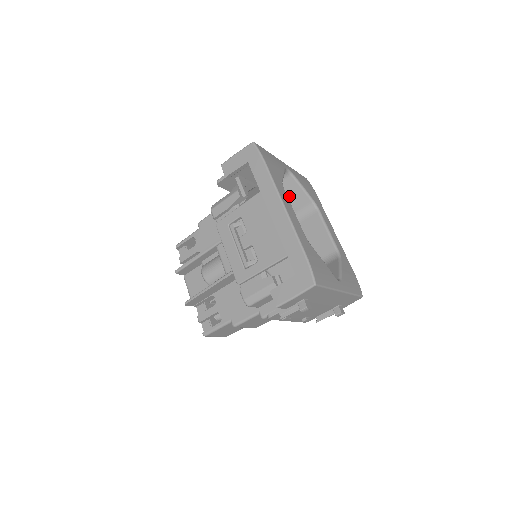
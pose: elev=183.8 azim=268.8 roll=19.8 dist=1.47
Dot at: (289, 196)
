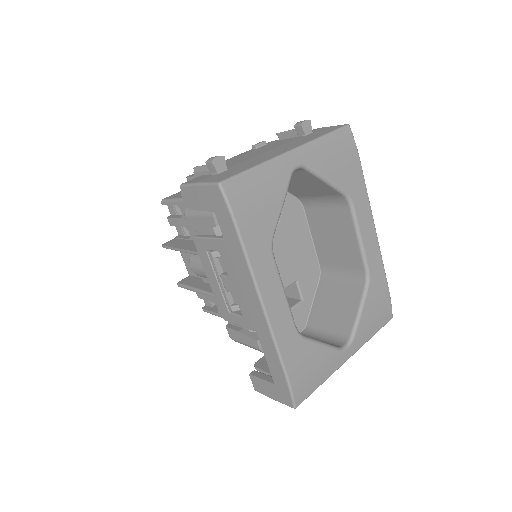
Dot at: (306, 184)
